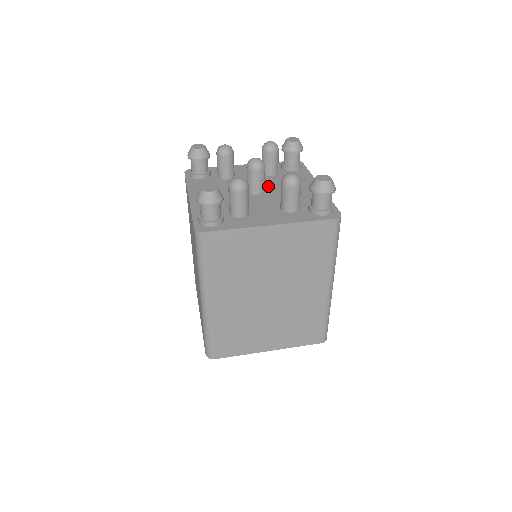
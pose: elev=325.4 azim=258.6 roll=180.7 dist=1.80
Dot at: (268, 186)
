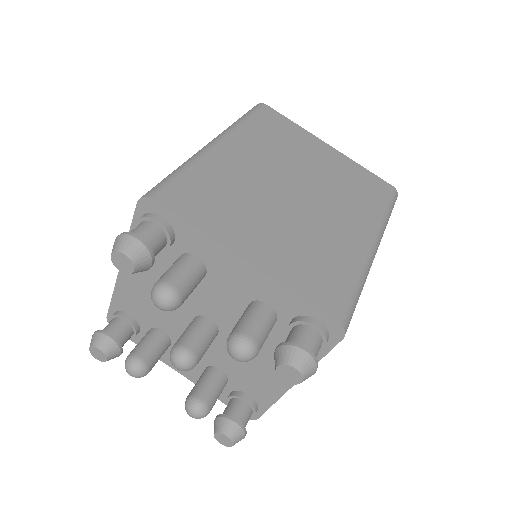
Dot at: (228, 333)
